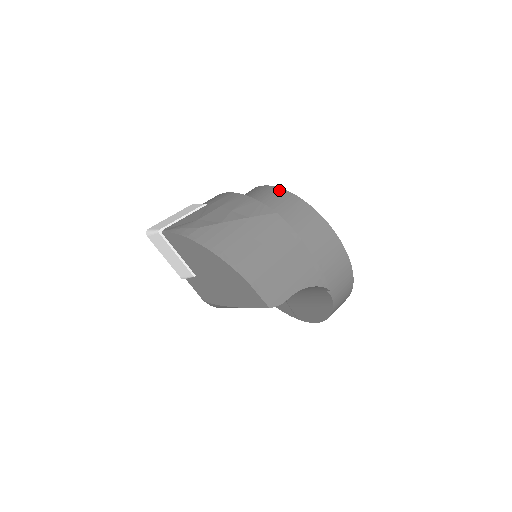
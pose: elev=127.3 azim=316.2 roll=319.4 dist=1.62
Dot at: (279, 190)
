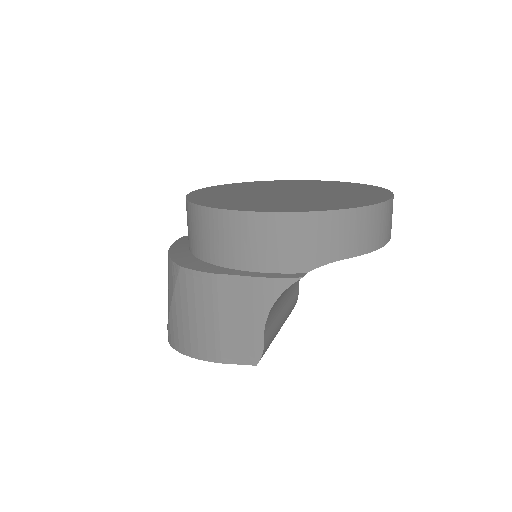
Dot at: (186, 204)
